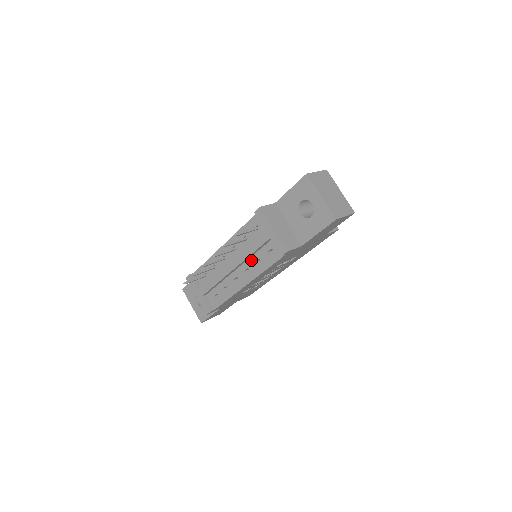
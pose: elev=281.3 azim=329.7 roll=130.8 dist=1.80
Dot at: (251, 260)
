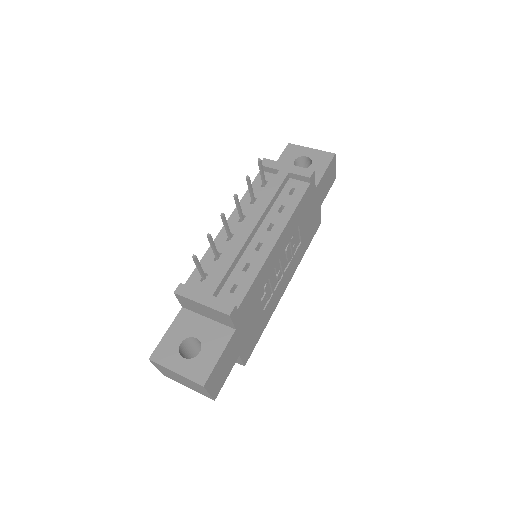
Dot at: (271, 213)
